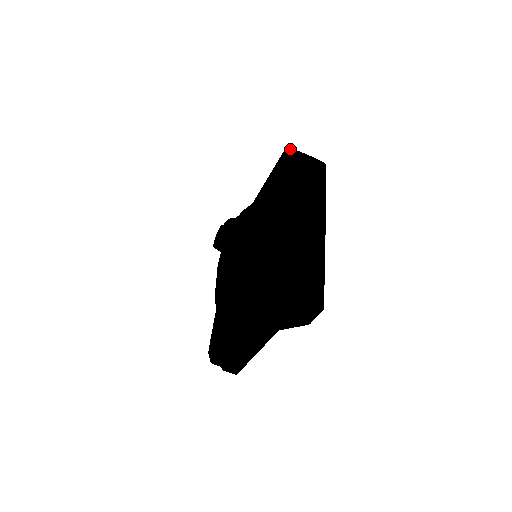
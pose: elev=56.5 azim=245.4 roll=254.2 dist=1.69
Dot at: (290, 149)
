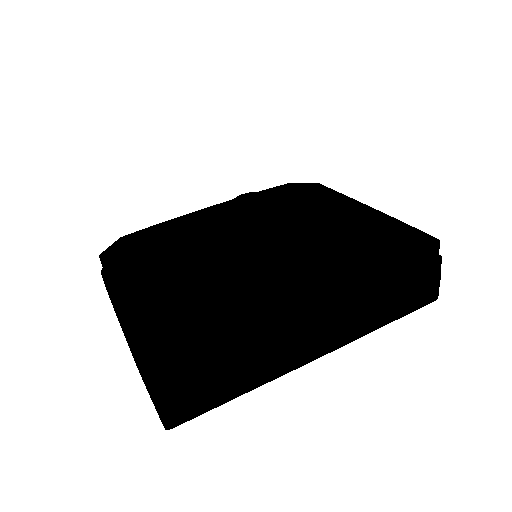
Dot at: (439, 245)
